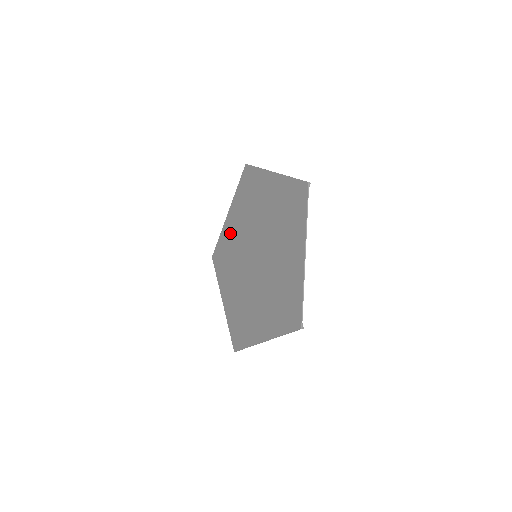
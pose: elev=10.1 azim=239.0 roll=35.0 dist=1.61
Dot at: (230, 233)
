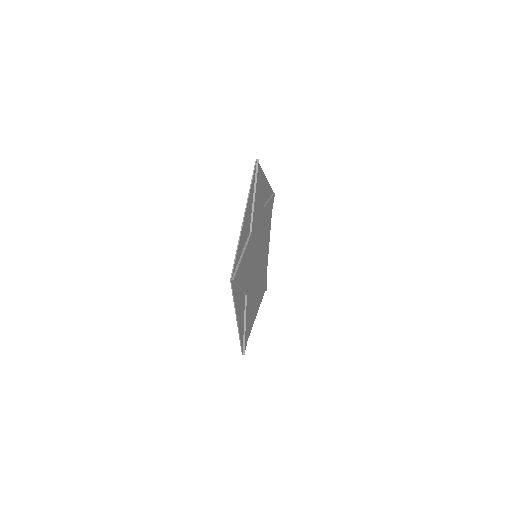
Dot at: (264, 201)
